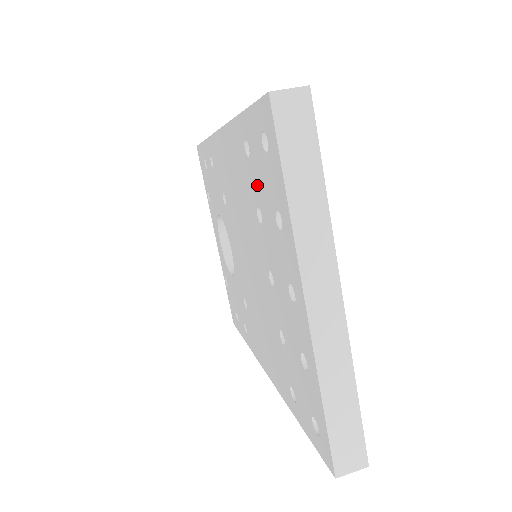
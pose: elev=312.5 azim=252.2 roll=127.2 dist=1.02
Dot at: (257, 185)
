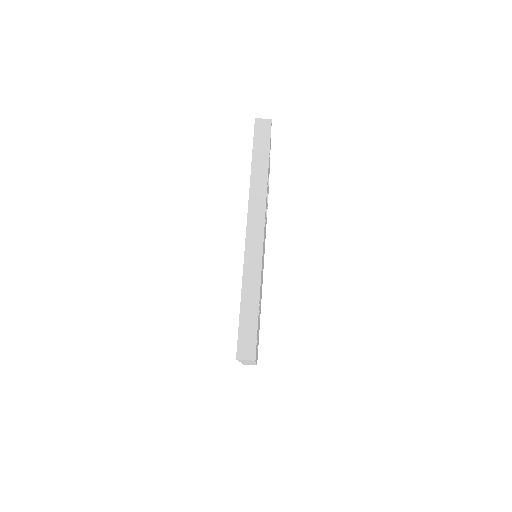
Dot at: occluded
